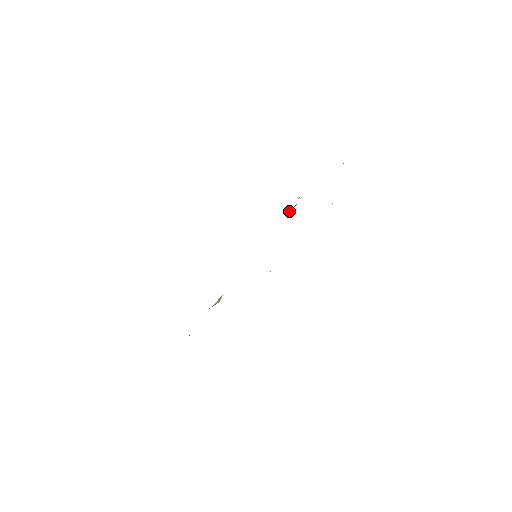
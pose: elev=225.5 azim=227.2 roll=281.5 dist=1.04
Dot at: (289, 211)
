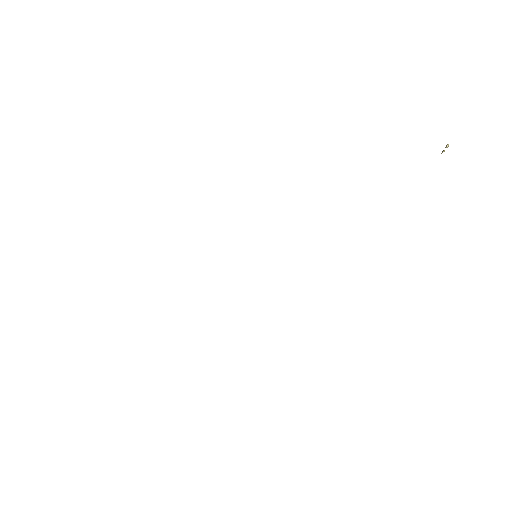
Dot at: occluded
